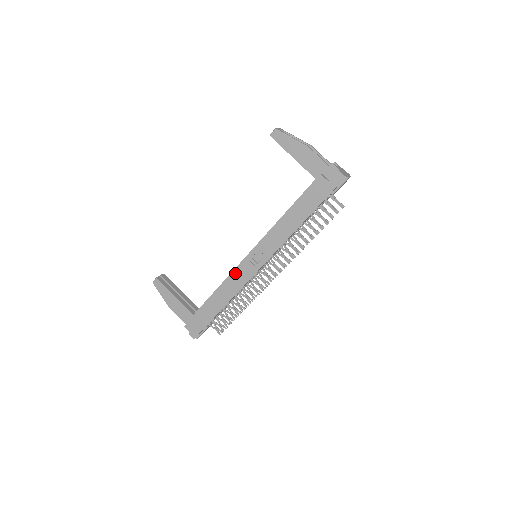
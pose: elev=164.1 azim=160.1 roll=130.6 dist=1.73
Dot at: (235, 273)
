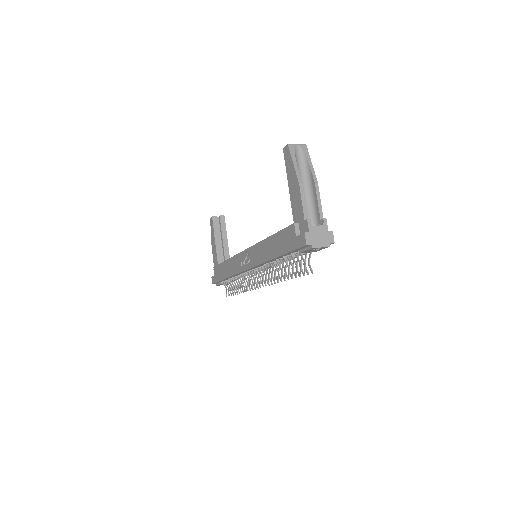
Dot at: (236, 258)
